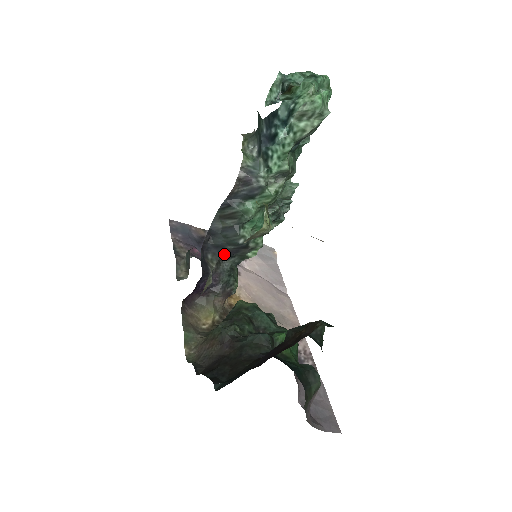
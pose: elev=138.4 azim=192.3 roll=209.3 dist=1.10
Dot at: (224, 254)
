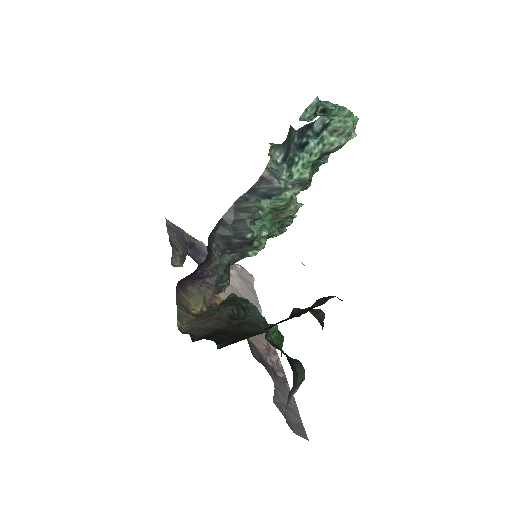
Dot at: (227, 247)
